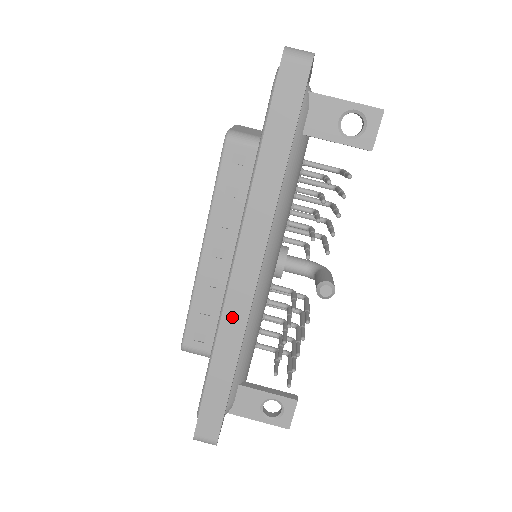
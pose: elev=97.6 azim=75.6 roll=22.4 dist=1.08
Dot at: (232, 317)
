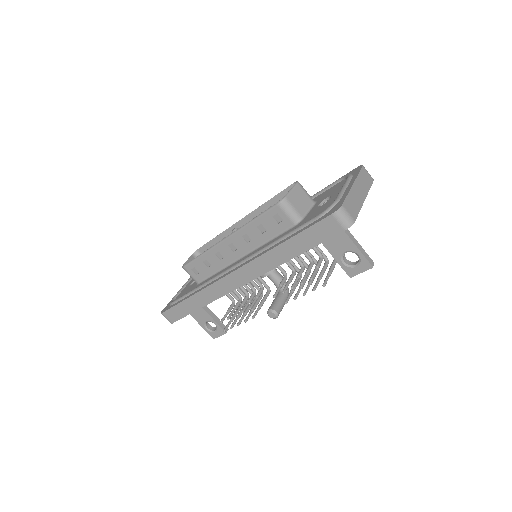
Dot at: (216, 289)
